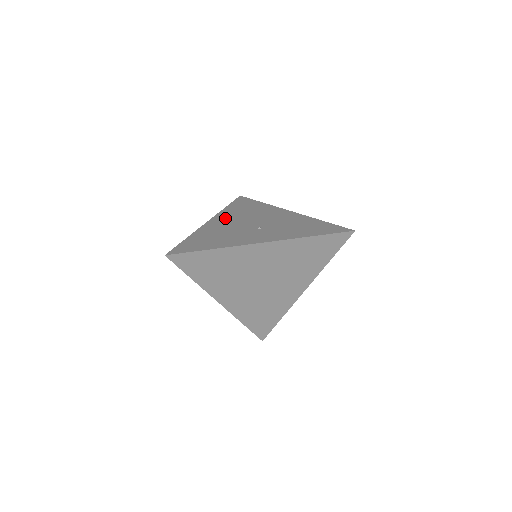
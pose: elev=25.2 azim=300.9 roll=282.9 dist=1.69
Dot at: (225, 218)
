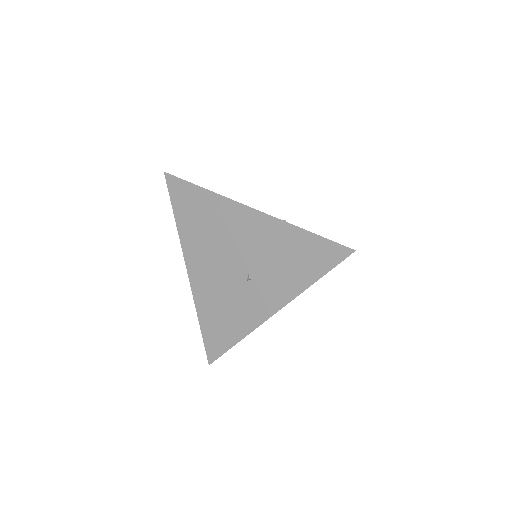
Dot at: (198, 259)
